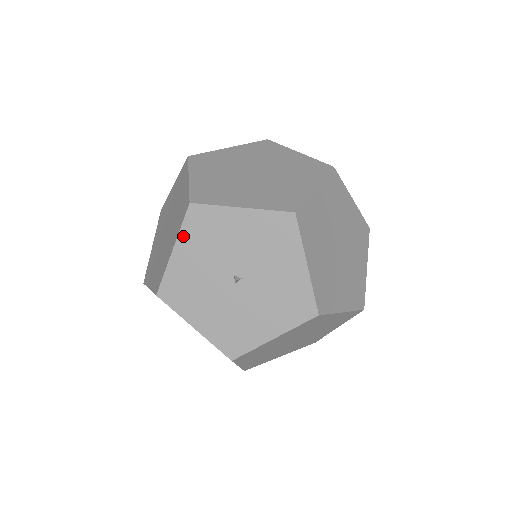
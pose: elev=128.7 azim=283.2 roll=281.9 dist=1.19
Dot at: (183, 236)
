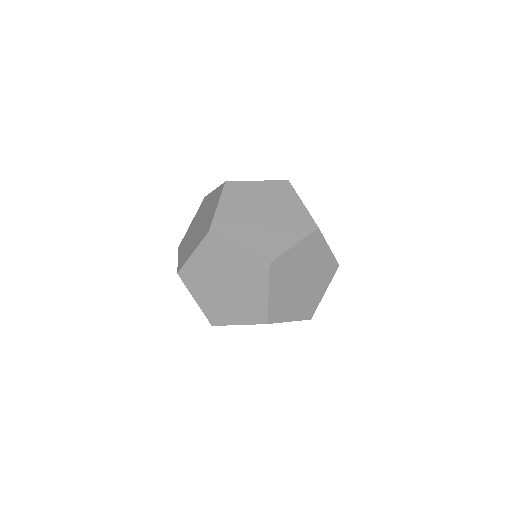
Dot at: (200, 248)
